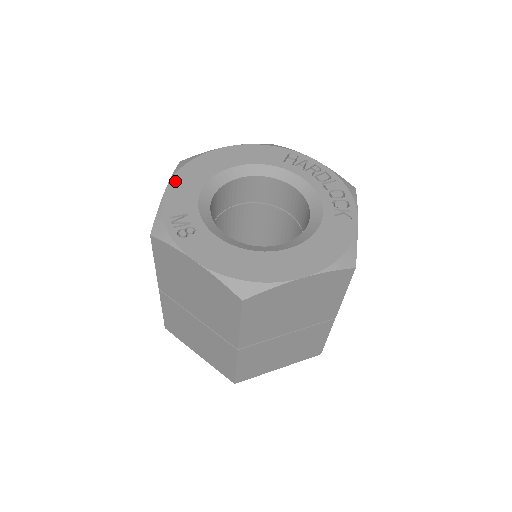
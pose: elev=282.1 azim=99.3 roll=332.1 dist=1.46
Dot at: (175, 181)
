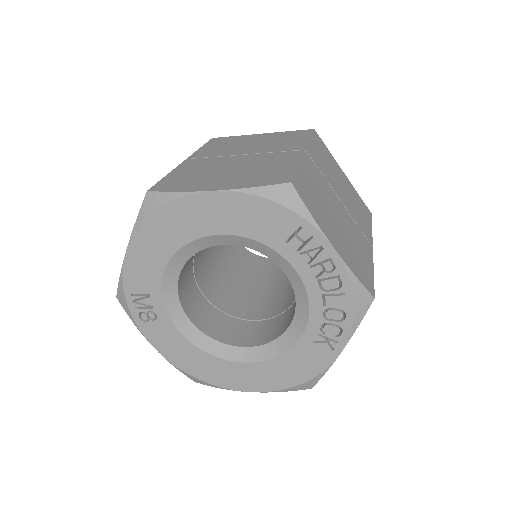
Dot at: (136, 243)
